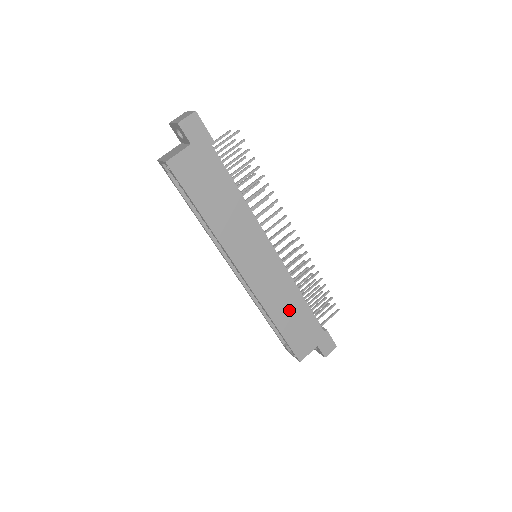
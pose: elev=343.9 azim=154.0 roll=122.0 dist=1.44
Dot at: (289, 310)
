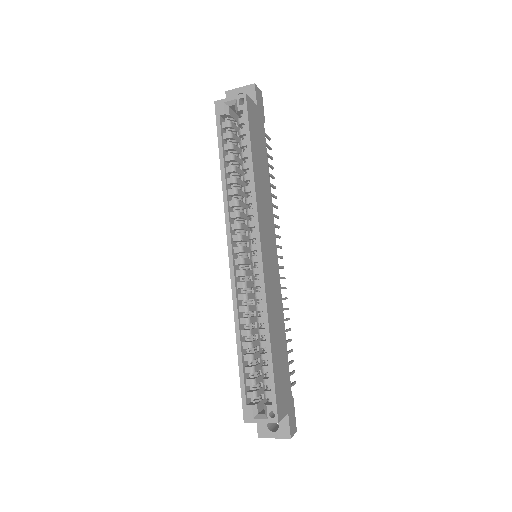
Dot at: (278, 336)
